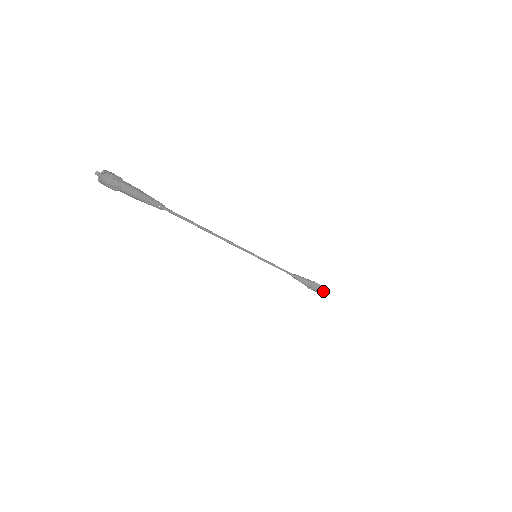
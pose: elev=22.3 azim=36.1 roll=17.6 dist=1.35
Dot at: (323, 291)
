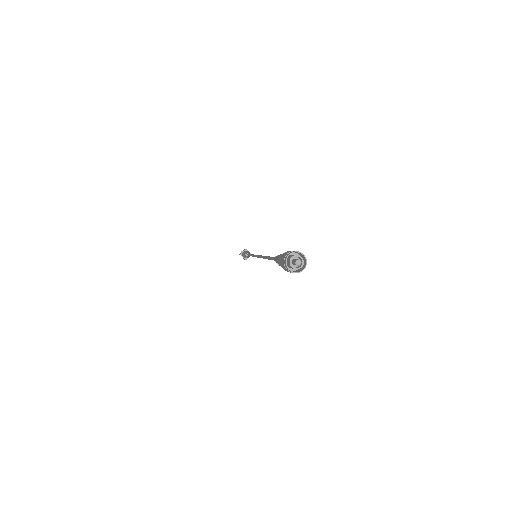
Dot at: occluded
